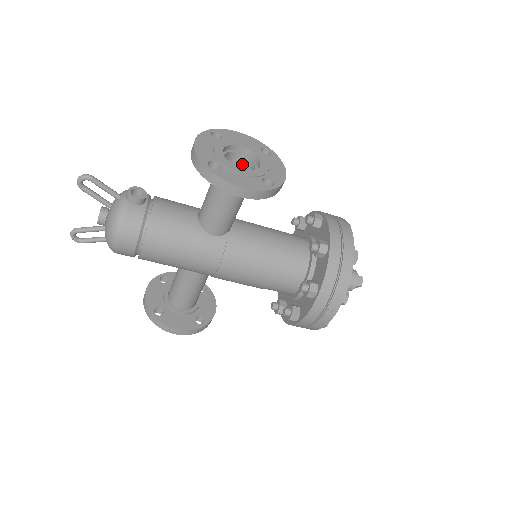
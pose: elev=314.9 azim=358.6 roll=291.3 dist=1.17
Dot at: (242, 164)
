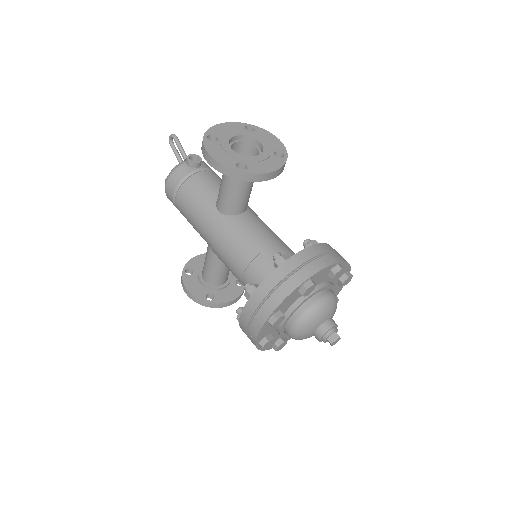
Dot at: occluded
